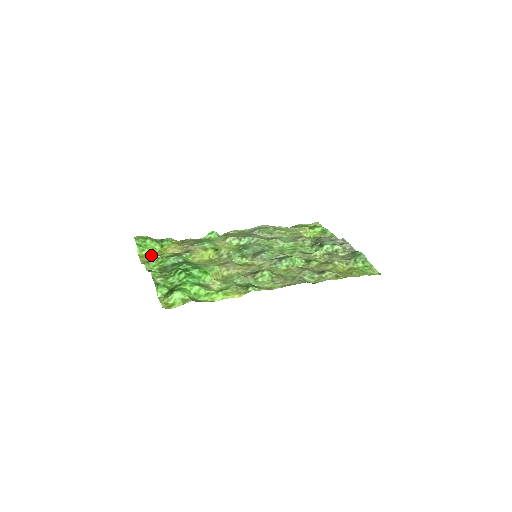
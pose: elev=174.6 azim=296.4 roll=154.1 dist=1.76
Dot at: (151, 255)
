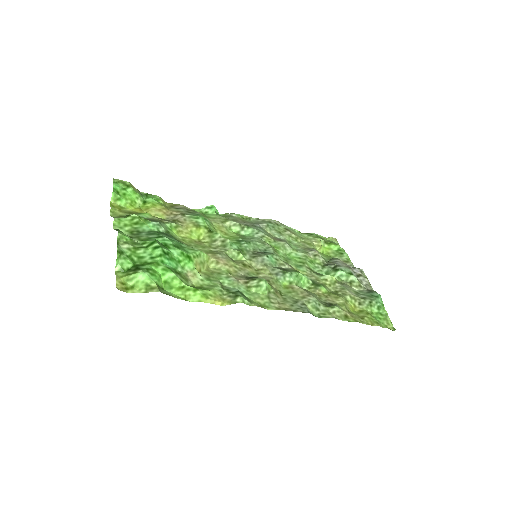
Dot at: (127, 209)
